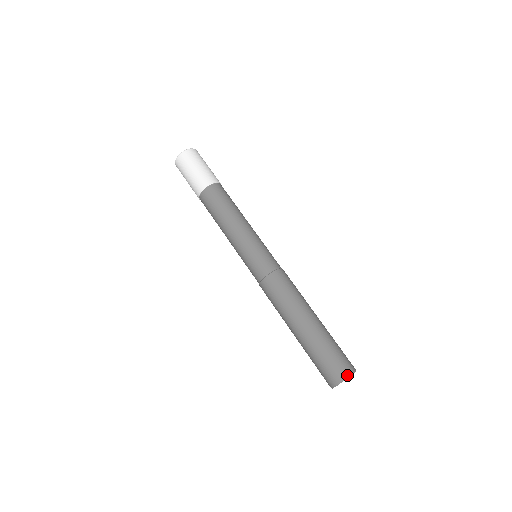
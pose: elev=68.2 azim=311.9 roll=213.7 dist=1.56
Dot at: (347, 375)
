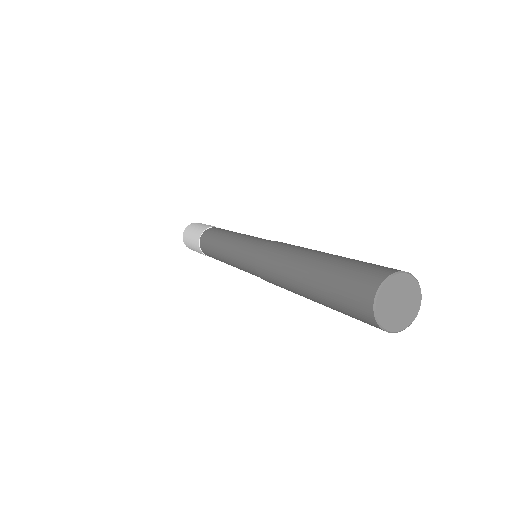
Dot at: (393, 271)
